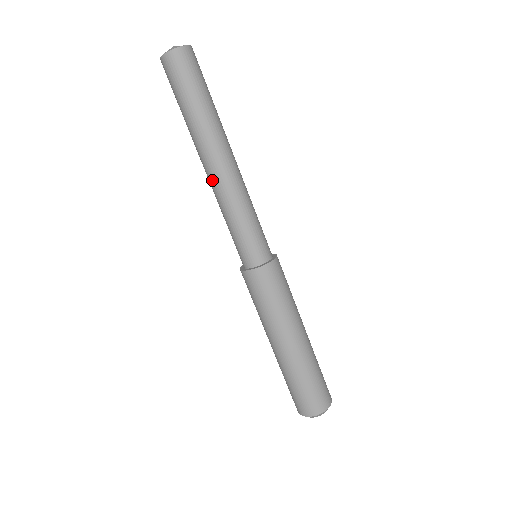
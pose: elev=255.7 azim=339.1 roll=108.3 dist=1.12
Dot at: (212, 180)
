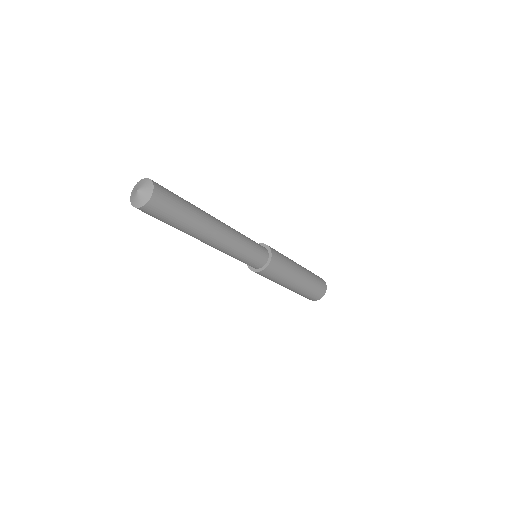
Dot at: (211, 246)
